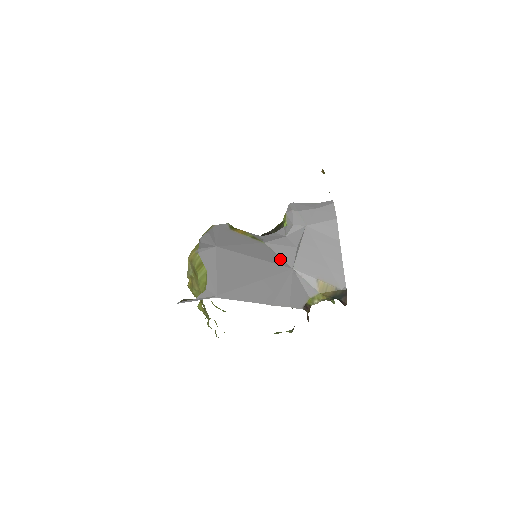
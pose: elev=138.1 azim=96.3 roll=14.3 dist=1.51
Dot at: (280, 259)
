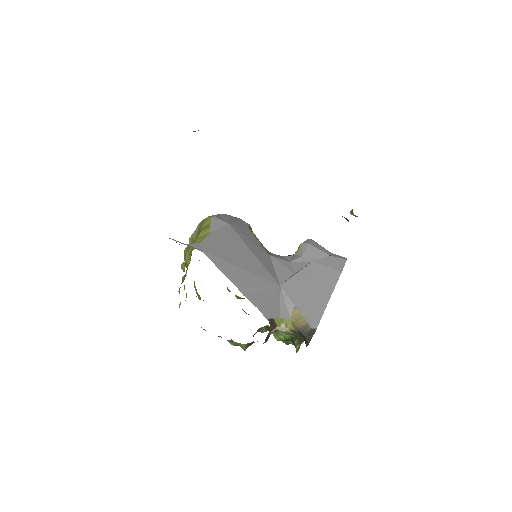
Dot at: (274, 273)
